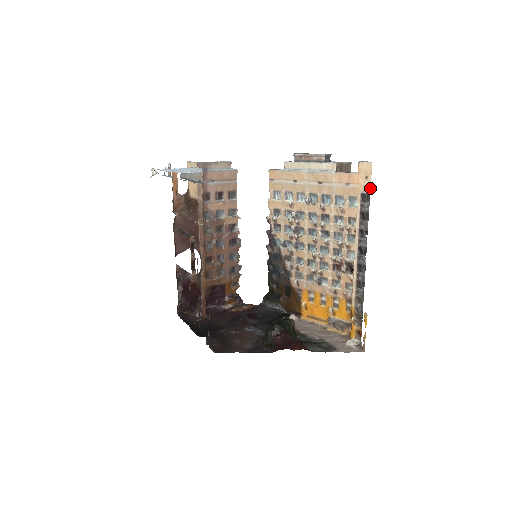
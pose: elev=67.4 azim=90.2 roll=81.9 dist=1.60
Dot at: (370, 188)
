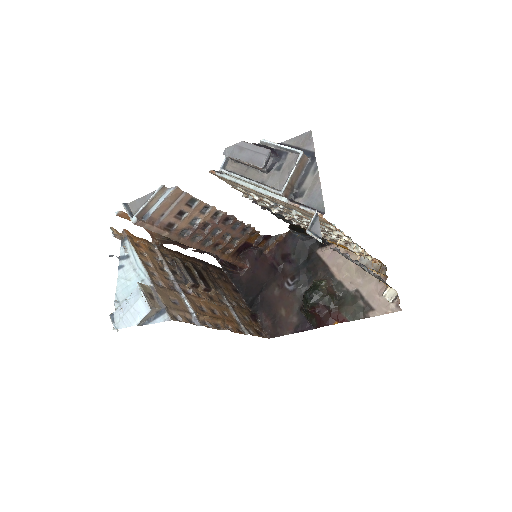
Dot at: occluded
